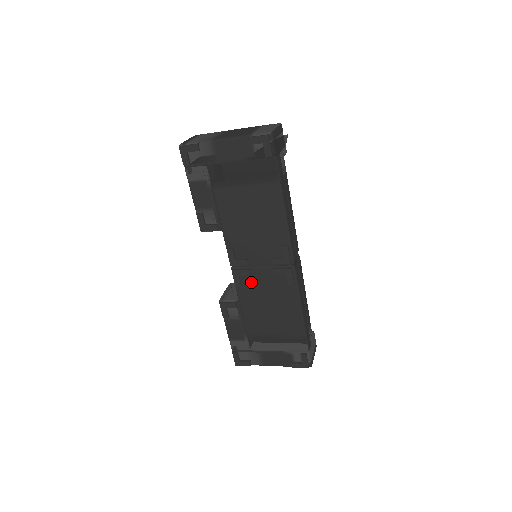
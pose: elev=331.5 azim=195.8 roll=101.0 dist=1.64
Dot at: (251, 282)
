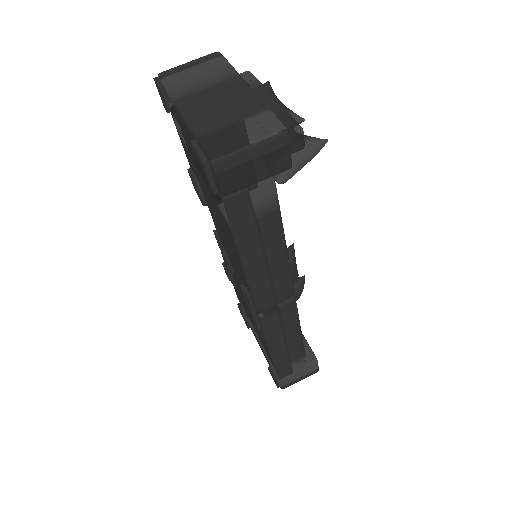
Dot at: (236, 279)
